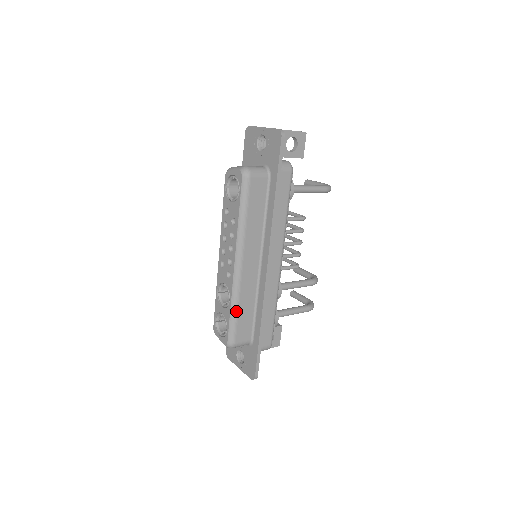
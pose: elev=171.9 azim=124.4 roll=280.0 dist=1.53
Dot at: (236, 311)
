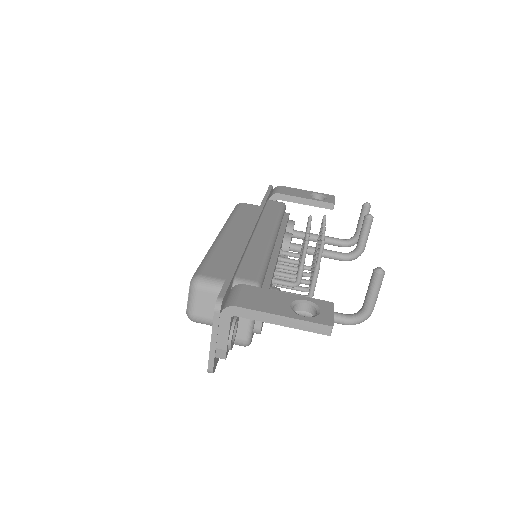
Dot at: occluded
